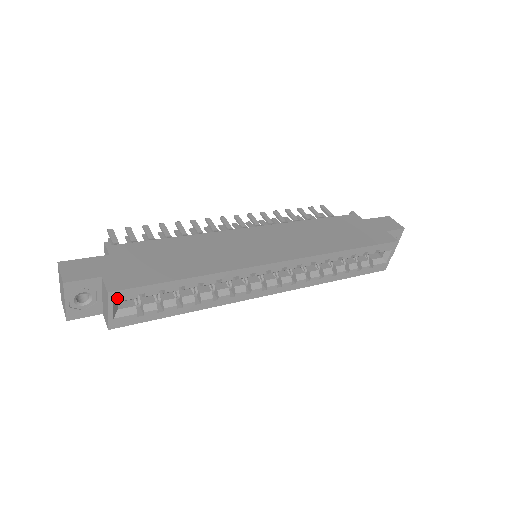
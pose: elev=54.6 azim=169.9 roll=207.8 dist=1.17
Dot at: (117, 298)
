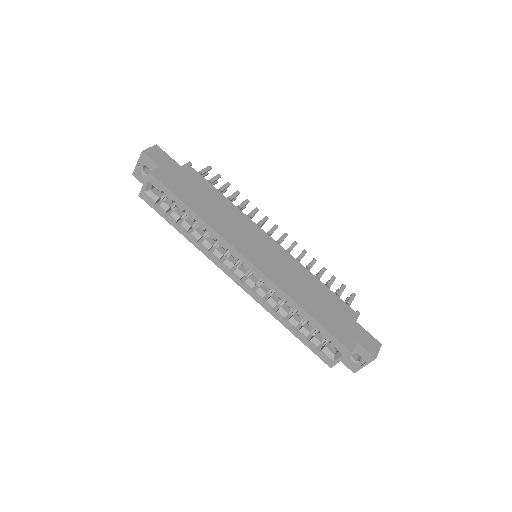
Dot at: (152, 181)
